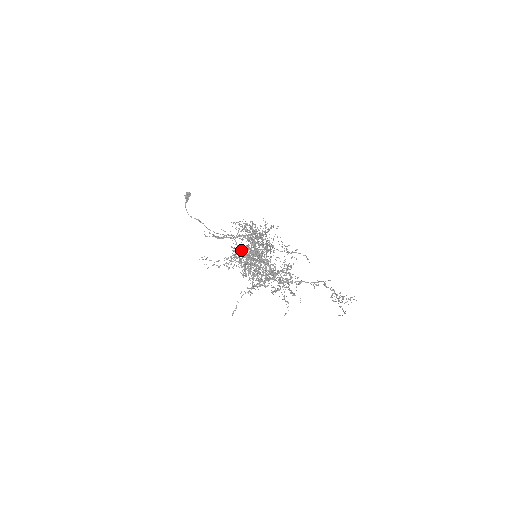
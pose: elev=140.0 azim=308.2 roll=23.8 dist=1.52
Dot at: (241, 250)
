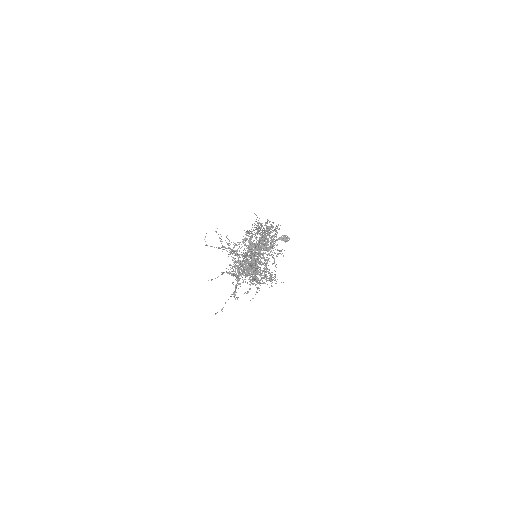
Dot at: occluded
